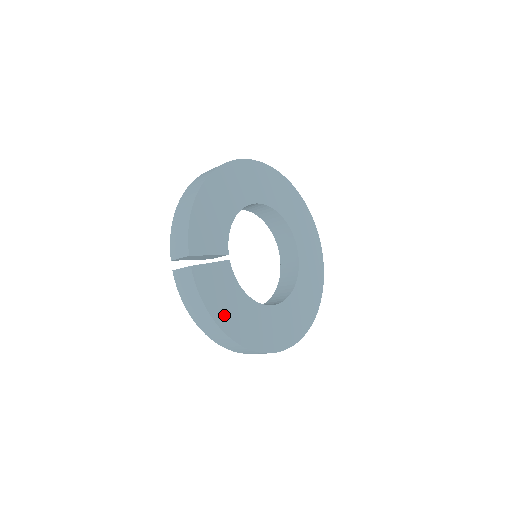
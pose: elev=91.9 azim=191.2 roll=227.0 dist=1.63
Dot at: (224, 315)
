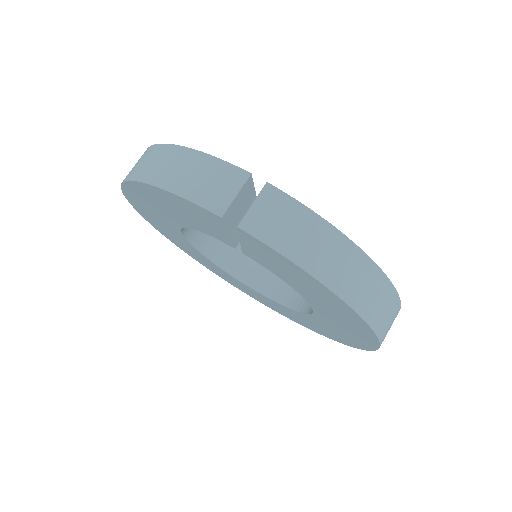
Dot at: occluded
